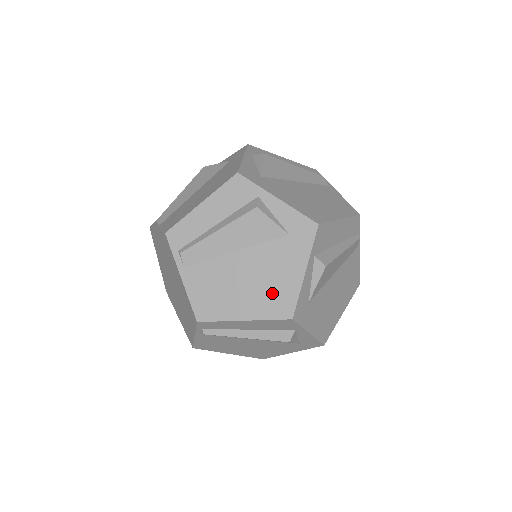
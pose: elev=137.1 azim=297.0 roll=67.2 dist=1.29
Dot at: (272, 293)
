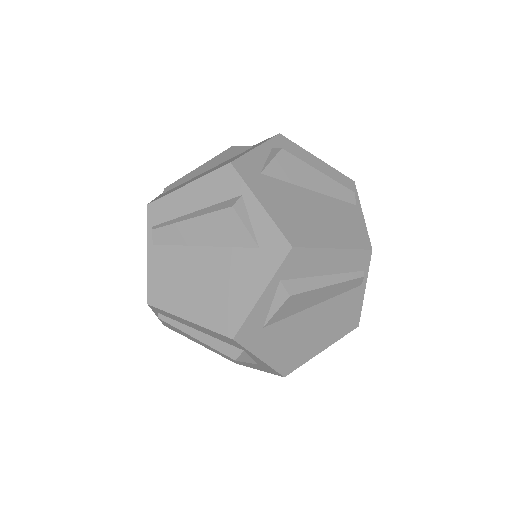
Dot at: occluded
